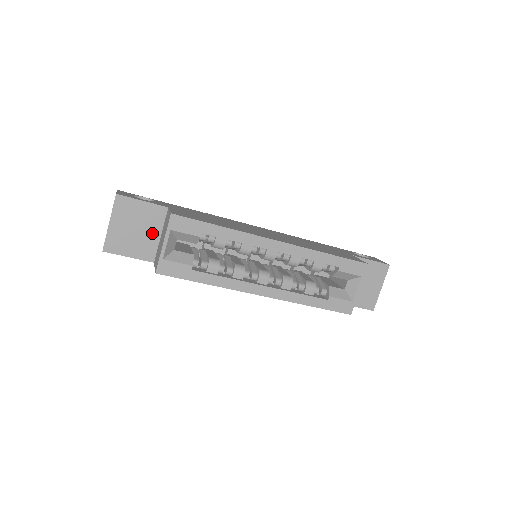
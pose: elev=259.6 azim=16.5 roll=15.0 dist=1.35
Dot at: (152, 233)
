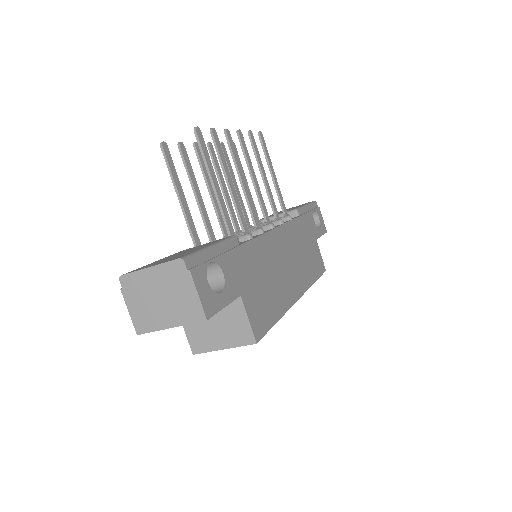
Dot at: occluded
